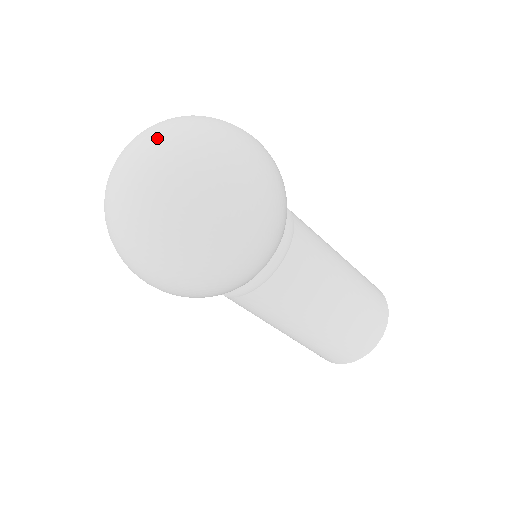
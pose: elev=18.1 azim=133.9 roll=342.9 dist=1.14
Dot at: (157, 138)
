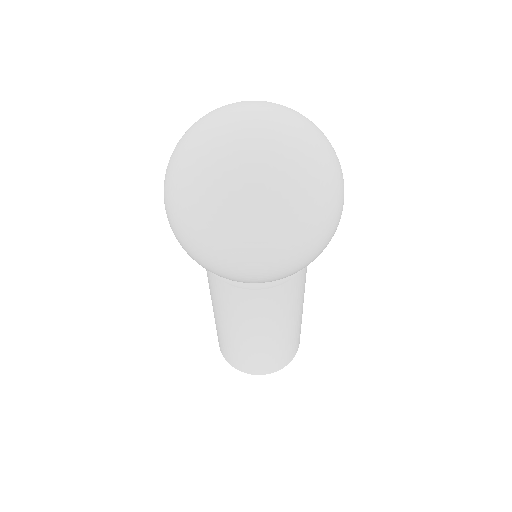
Dot at: (294, 119)
